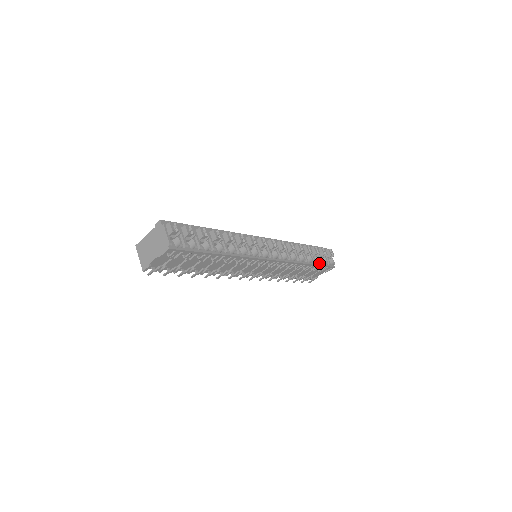
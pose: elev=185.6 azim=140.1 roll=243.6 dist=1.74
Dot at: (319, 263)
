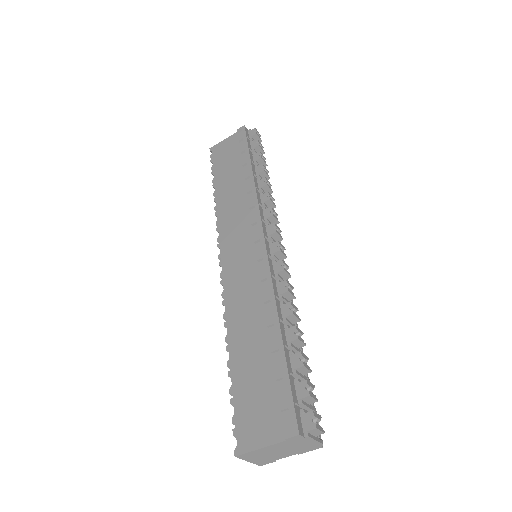
Dot at: occluded
